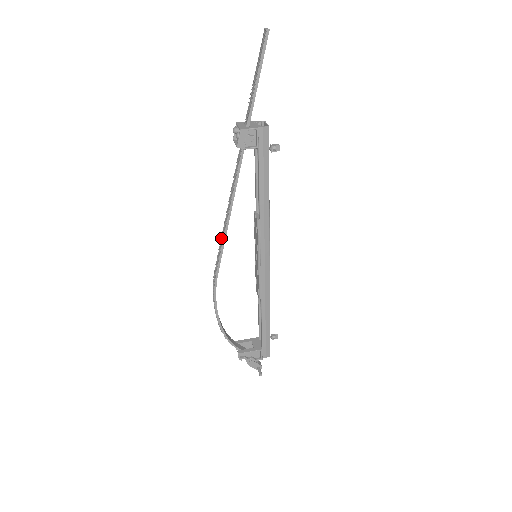
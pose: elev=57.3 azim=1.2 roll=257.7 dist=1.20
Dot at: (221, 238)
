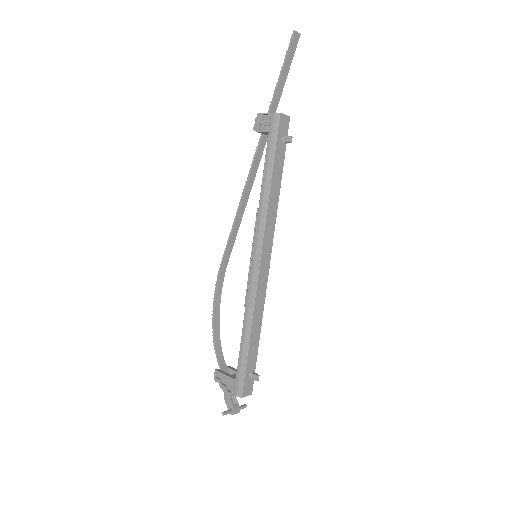
Dot at: (236, 226)
